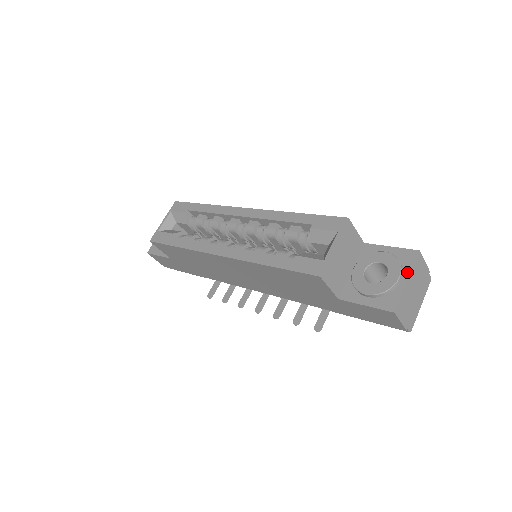
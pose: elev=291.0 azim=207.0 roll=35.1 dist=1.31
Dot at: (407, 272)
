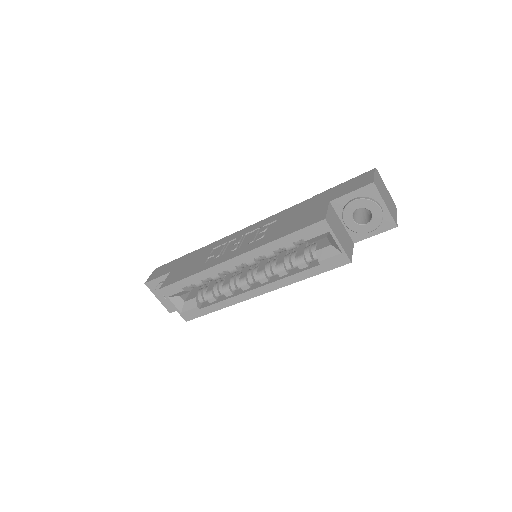
Dot at: (380, 201)
